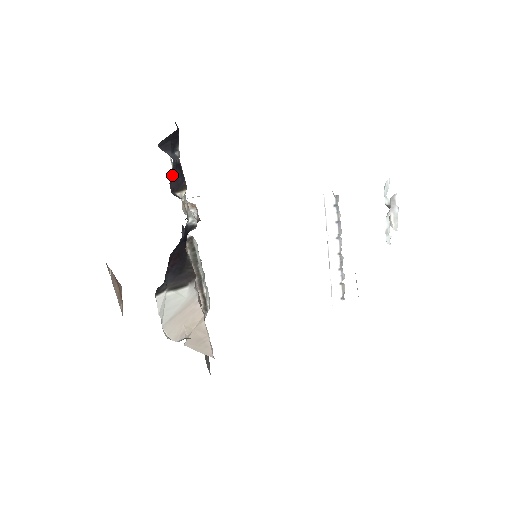
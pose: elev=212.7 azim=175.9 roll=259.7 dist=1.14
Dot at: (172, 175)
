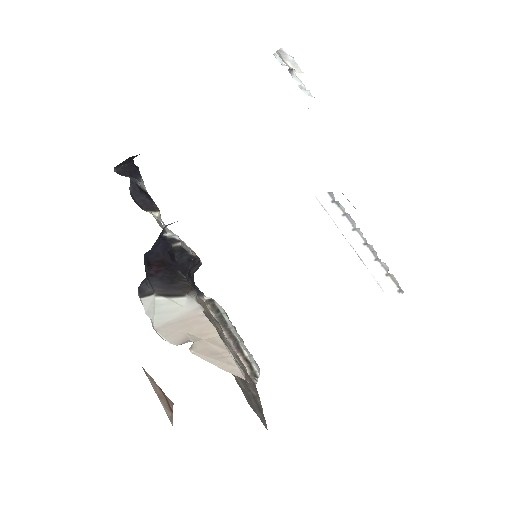
Dot at: (134, 191)
